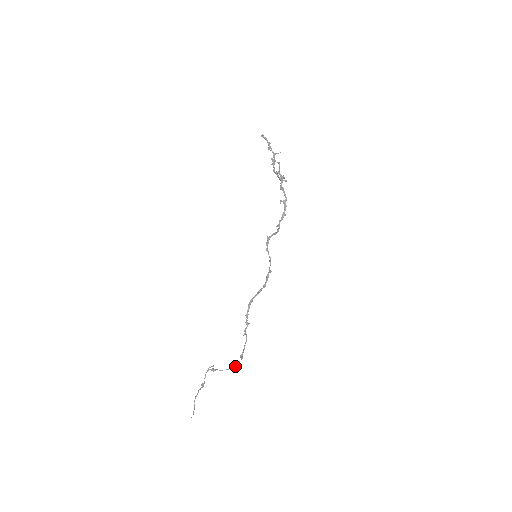
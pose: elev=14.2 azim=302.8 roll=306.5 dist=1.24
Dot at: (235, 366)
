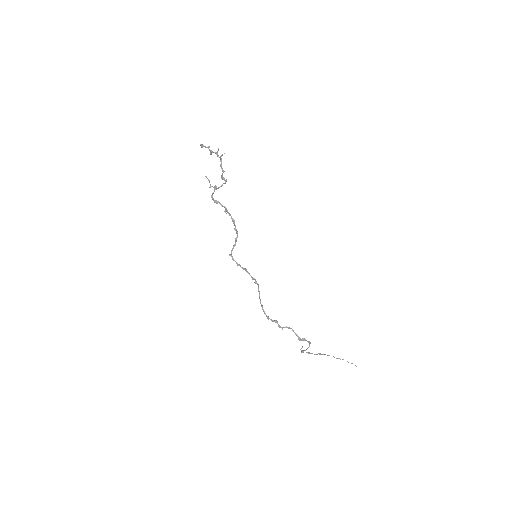
Dot at: (309, 344)
